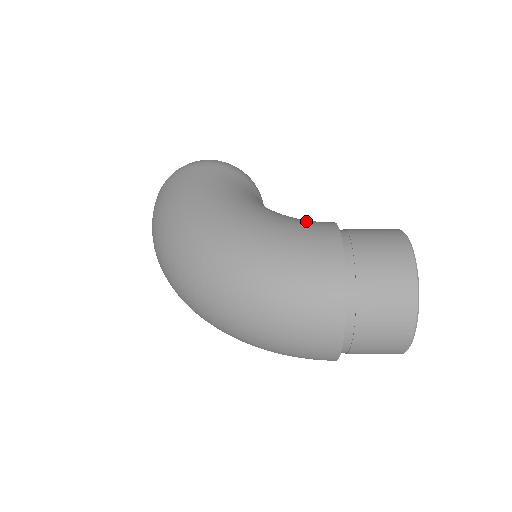
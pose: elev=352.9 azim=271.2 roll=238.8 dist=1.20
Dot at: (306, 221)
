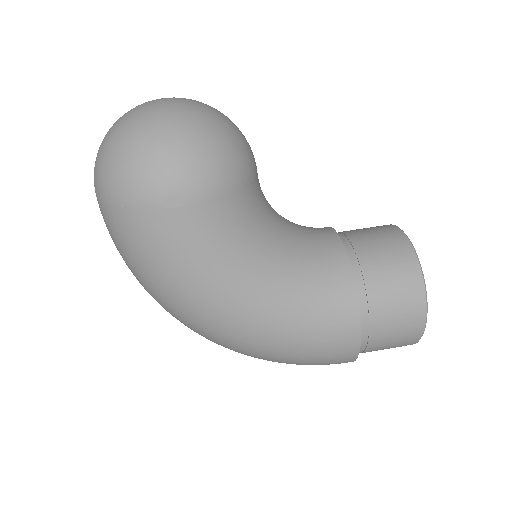
Dot at: (326, 305)
